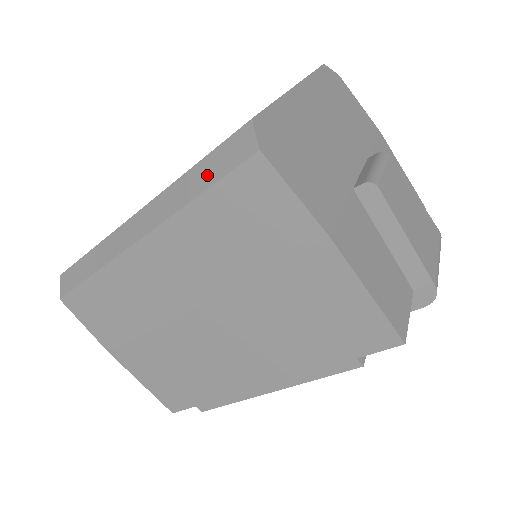
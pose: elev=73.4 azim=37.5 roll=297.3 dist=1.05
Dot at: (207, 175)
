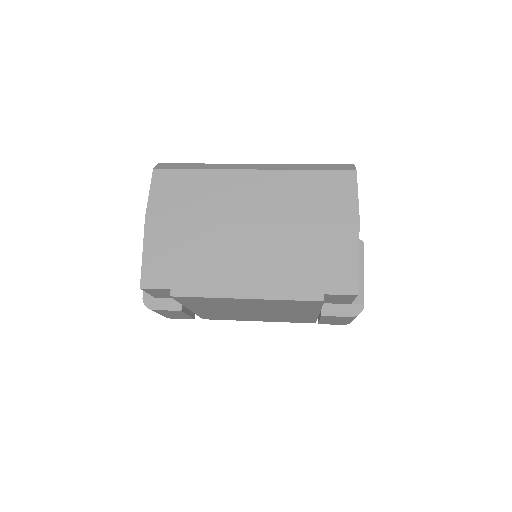
Dot at: (320, 167)
